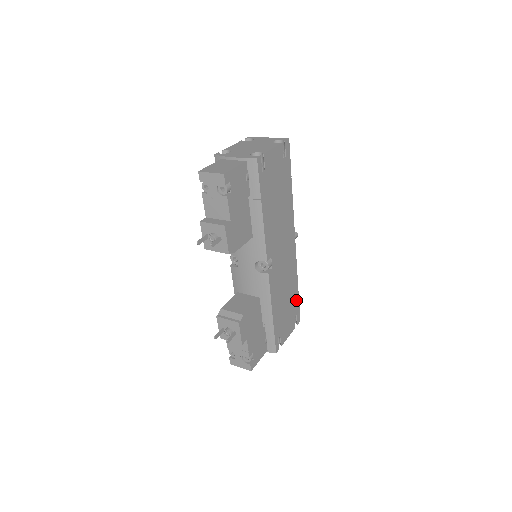
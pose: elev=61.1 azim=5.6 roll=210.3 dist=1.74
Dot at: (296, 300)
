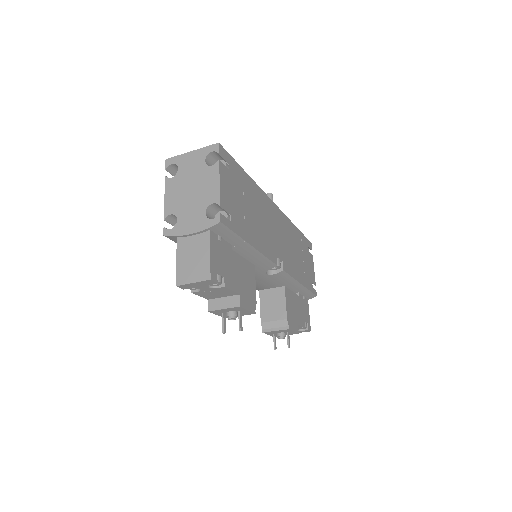
Dot at: (302, 239)
